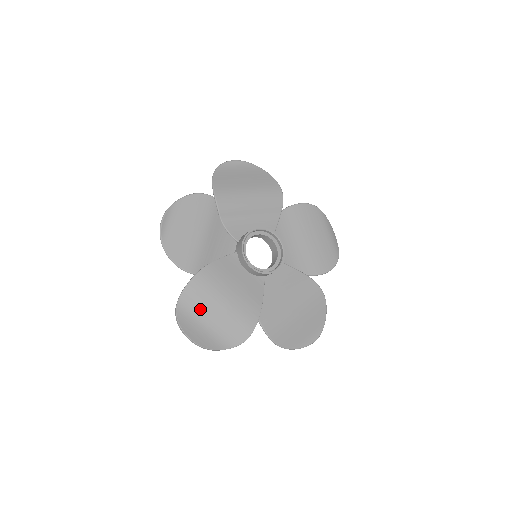
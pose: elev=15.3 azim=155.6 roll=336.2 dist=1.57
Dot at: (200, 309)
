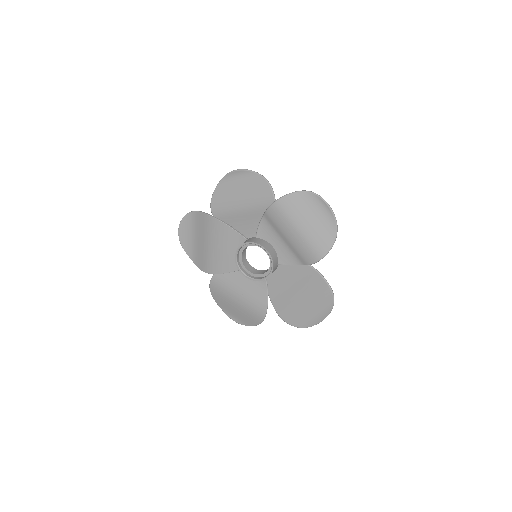
Dot at: (198, 229)
